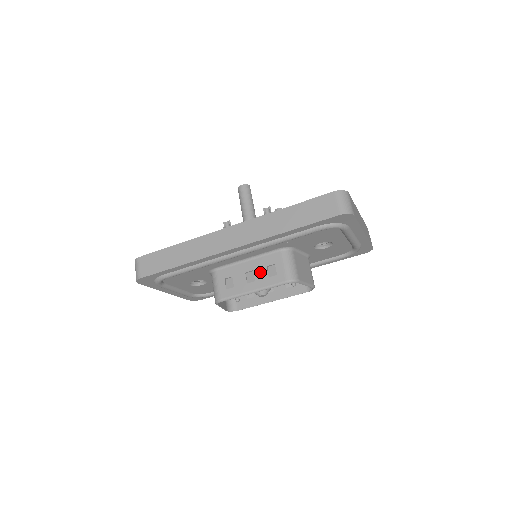
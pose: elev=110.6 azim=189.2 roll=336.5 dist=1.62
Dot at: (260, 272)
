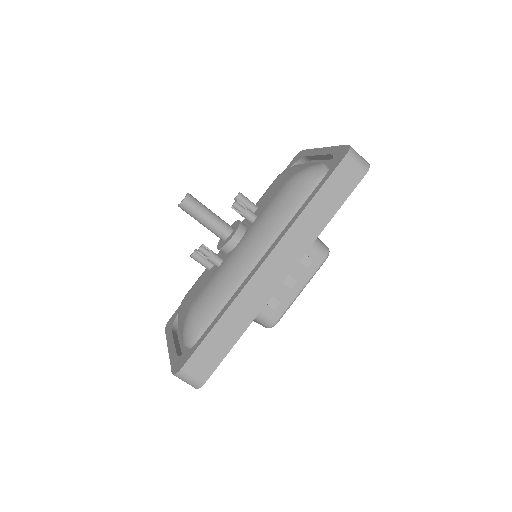
Dot at: (296, 270)
